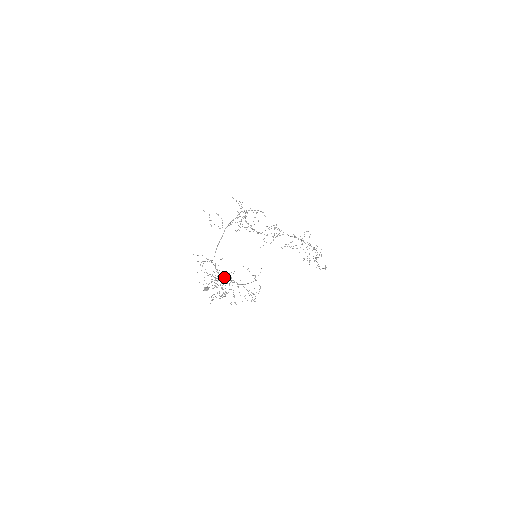
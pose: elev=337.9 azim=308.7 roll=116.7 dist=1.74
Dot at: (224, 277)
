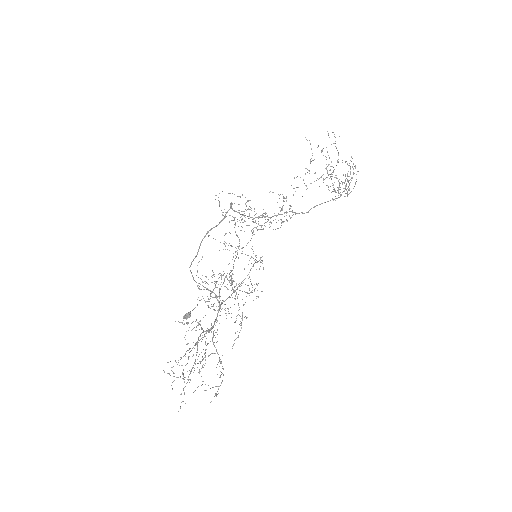
Dot at: (210, 291)
